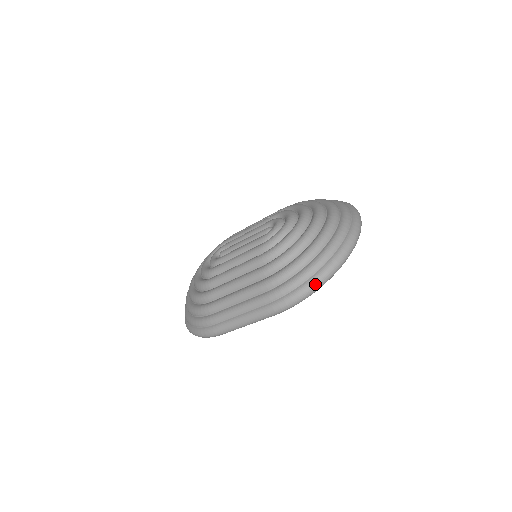
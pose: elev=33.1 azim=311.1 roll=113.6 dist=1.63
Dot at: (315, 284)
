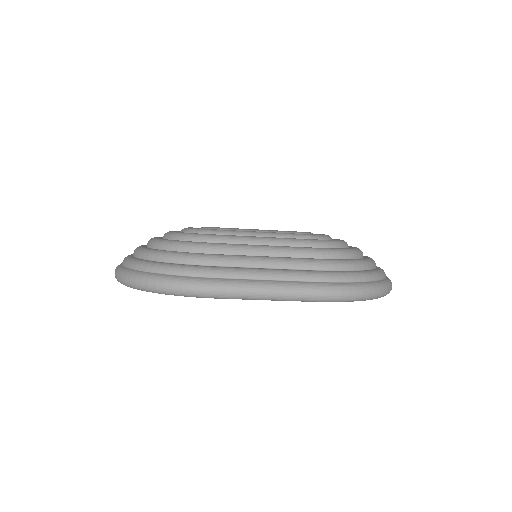
Dot at: (373, 290)
